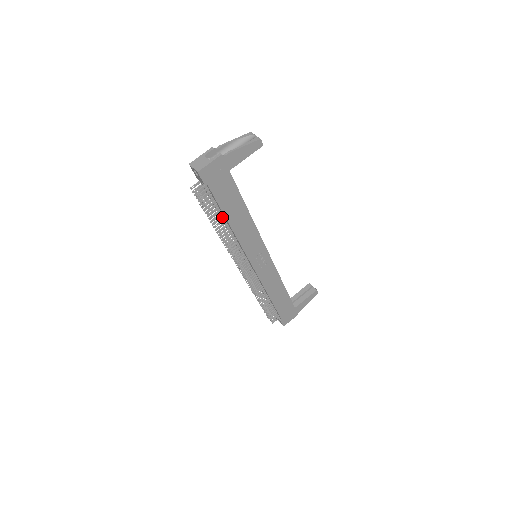
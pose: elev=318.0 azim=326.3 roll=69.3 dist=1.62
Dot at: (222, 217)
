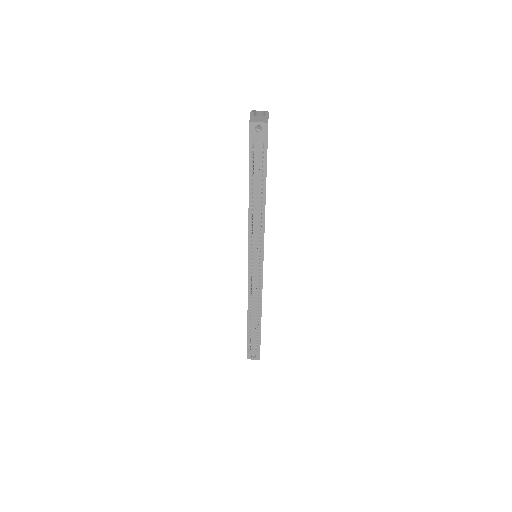
Dot at: occluded
